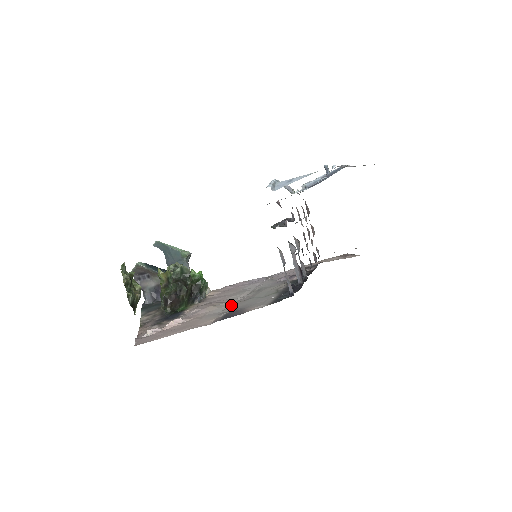
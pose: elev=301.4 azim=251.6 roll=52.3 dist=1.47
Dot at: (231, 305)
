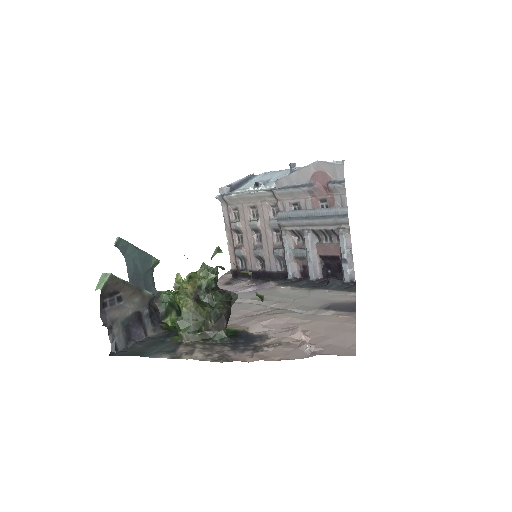
Dot at: (295, 308)
